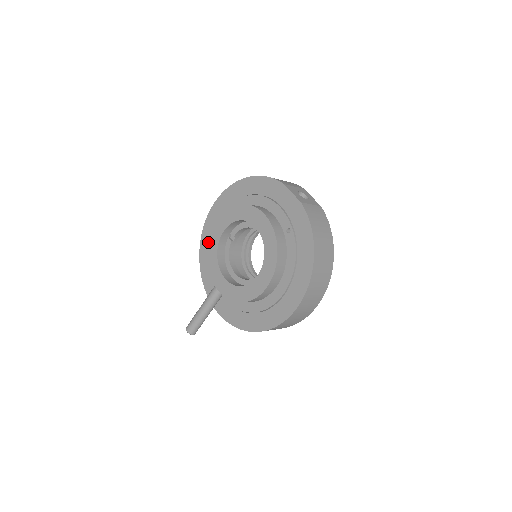
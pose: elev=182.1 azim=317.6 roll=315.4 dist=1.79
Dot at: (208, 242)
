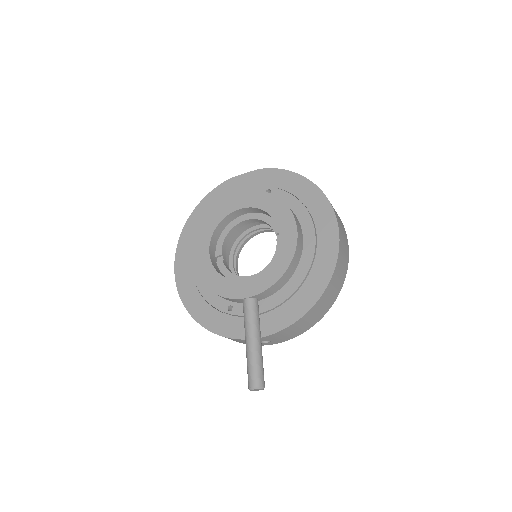
Dot at: (200, 279)
